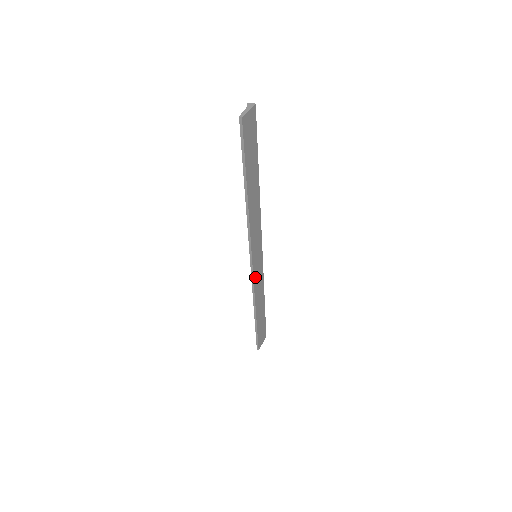
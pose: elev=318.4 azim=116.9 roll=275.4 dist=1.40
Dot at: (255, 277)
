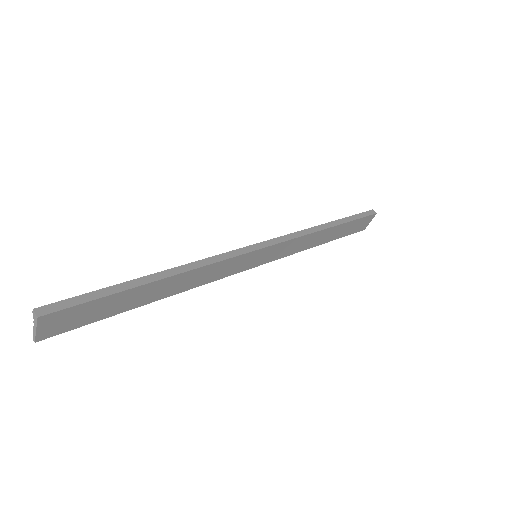
Dot at: (275, 257)
